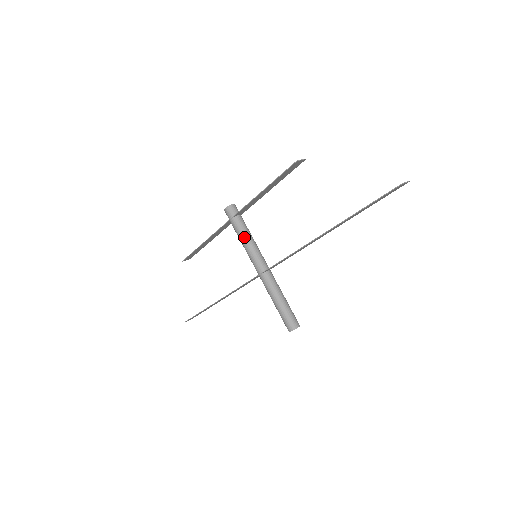
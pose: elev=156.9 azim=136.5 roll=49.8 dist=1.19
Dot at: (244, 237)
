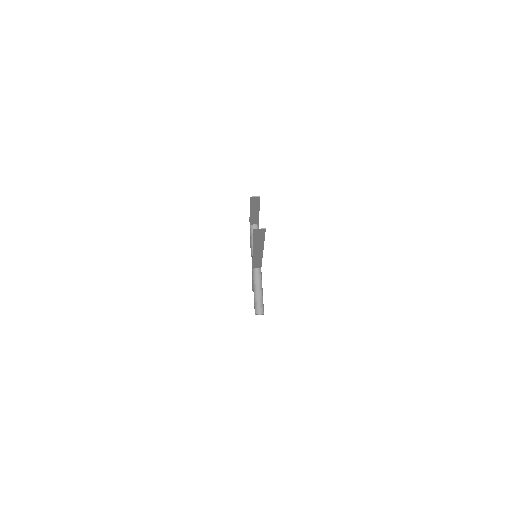
Dot at: (251, 241)
